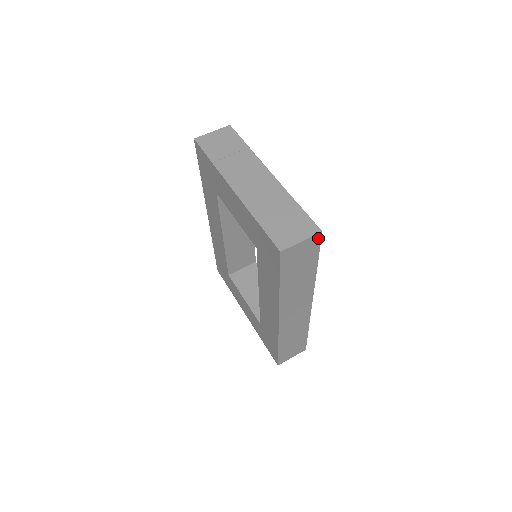
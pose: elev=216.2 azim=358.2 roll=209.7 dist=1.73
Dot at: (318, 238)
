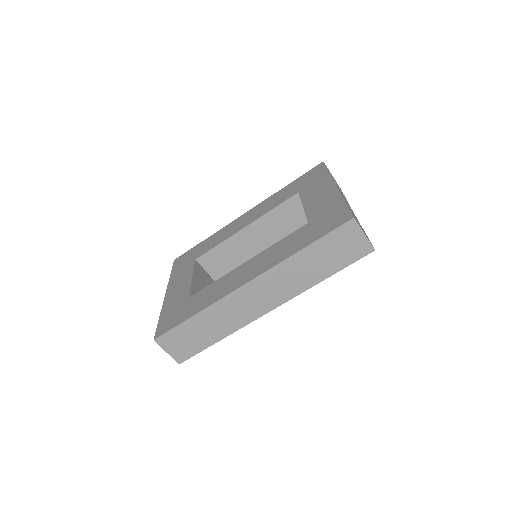
Dot at: (367, 251)
